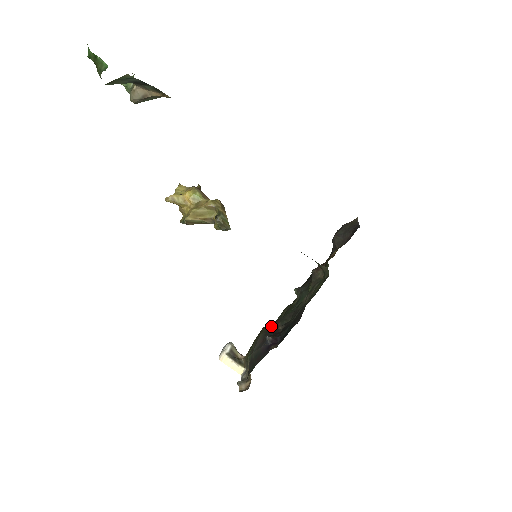
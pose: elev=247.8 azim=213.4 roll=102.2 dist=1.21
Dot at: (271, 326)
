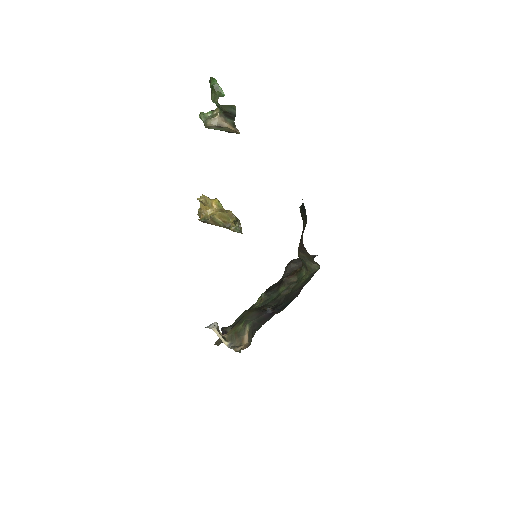
Dot at: (259, 308)
